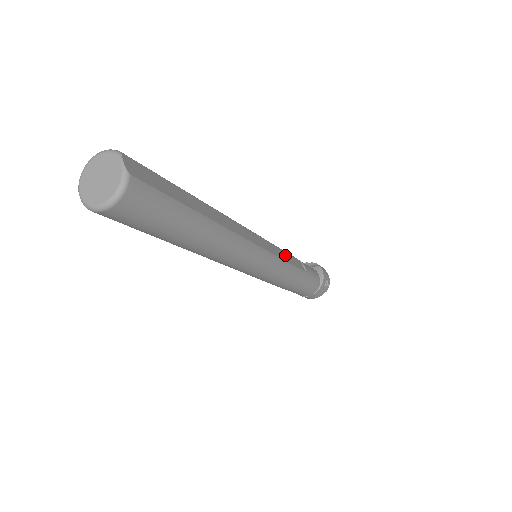
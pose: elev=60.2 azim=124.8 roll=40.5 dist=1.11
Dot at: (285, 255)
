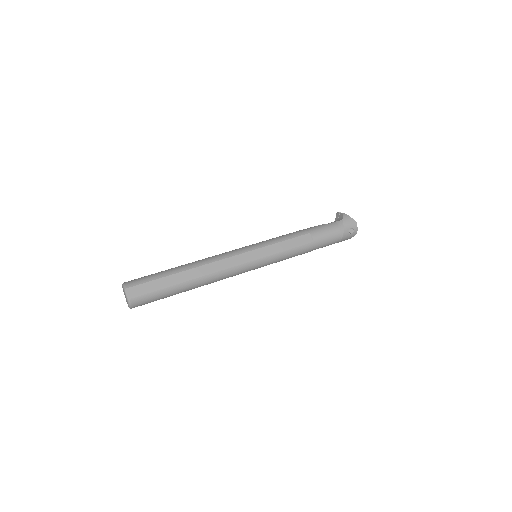
Dot at: (281, 245)
